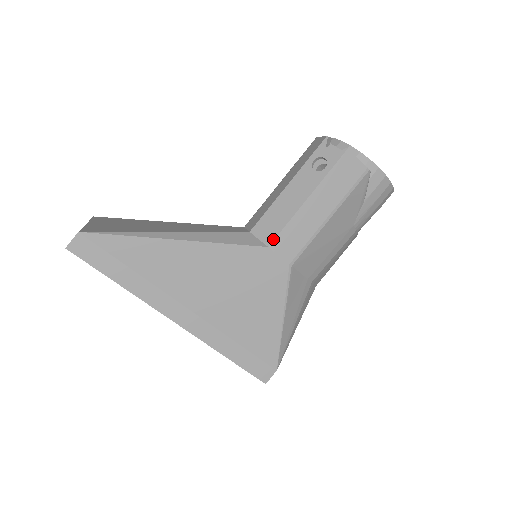
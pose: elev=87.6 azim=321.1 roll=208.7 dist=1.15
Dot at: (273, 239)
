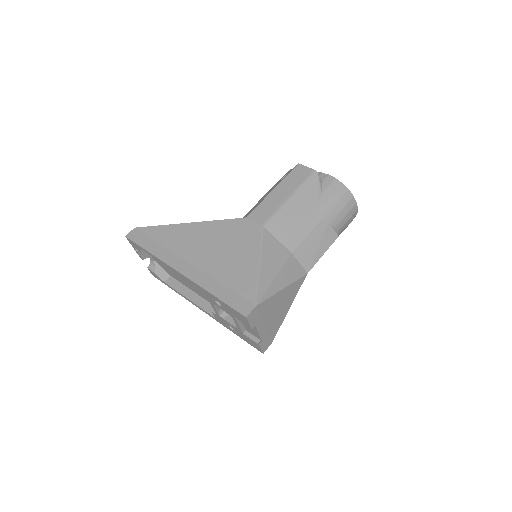
Dot at: (250, 213)
